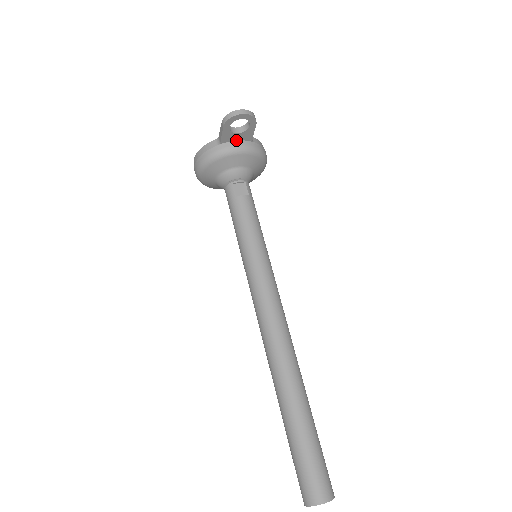
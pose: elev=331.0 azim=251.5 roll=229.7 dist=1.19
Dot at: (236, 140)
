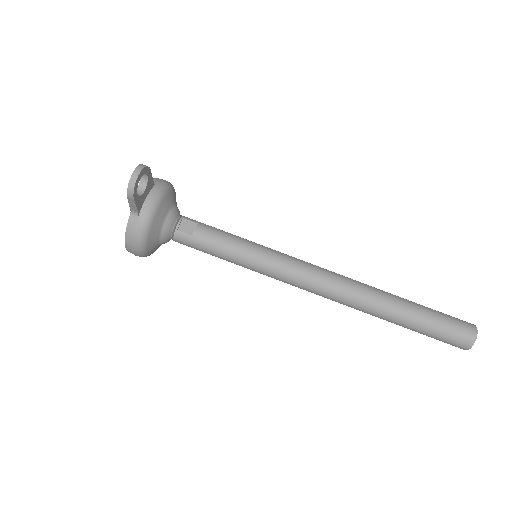
Dot at: (145, 198)
